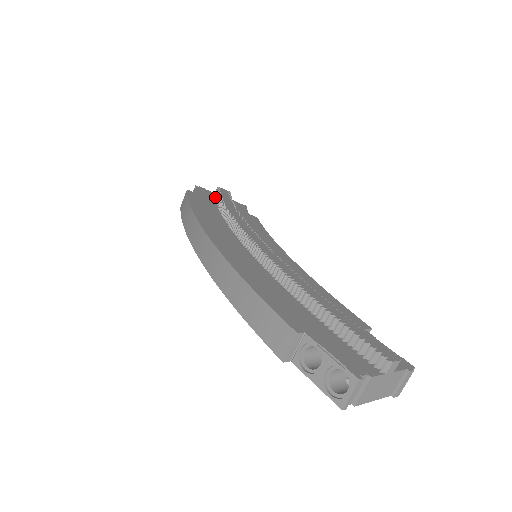
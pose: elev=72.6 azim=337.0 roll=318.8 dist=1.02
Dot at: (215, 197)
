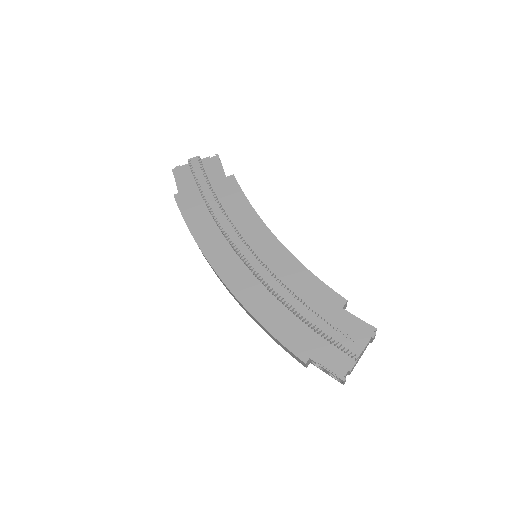
Dot at: (194, 180)
